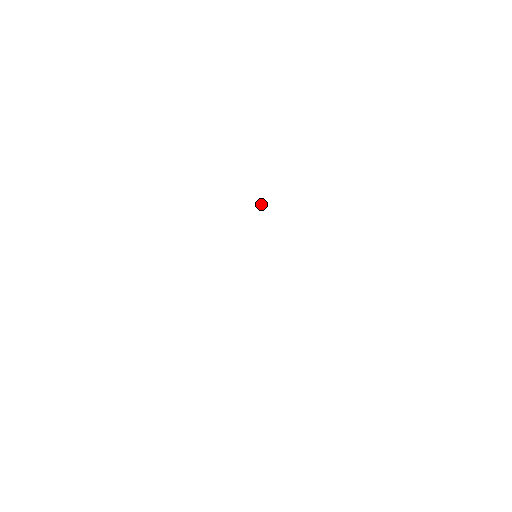
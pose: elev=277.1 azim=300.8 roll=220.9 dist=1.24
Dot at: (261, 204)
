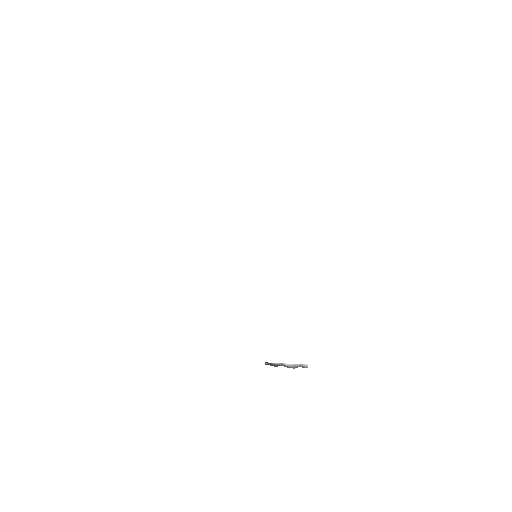
Dot at: occluded
